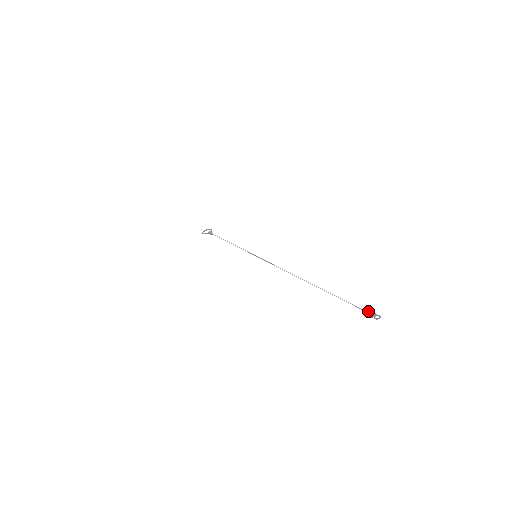
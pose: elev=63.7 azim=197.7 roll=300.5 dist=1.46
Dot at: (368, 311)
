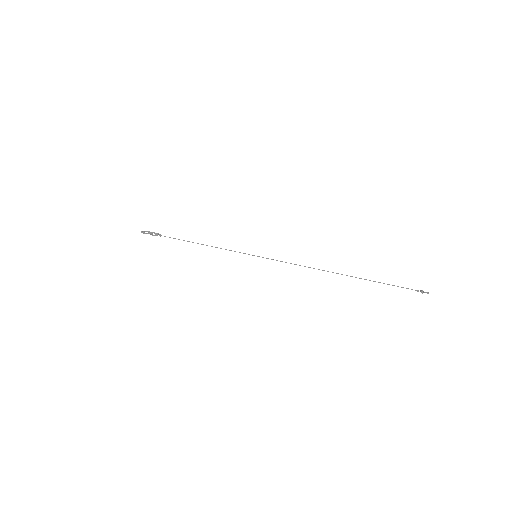
Dot at: occluded
